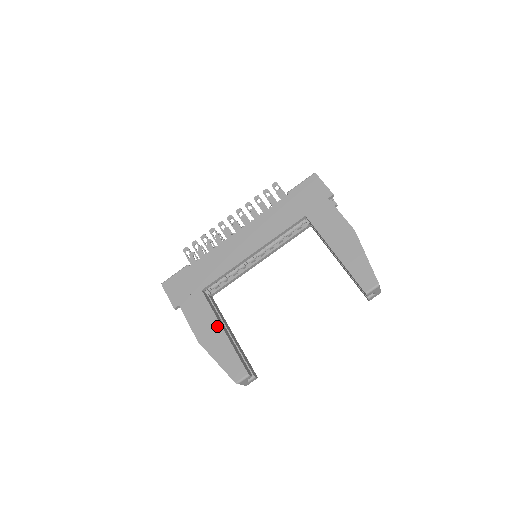
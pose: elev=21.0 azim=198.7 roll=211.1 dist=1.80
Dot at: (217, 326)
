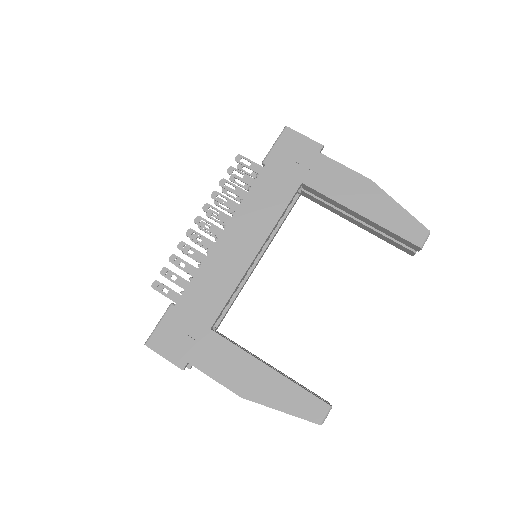
Dot at: (257, 366)
